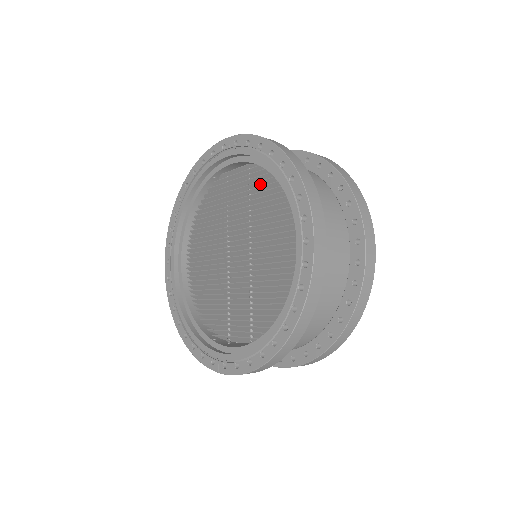
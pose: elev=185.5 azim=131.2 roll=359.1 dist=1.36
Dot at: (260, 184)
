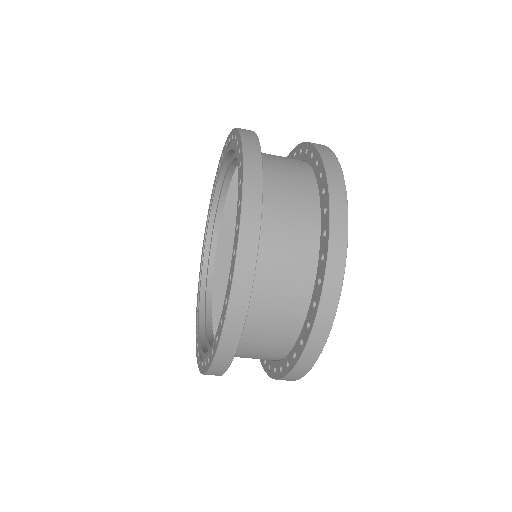
Dot at: occluded
